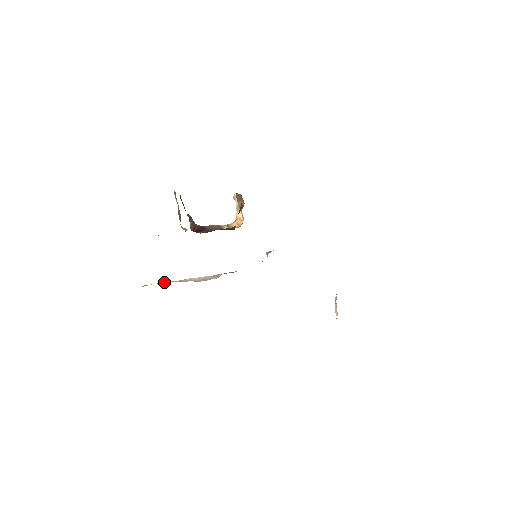
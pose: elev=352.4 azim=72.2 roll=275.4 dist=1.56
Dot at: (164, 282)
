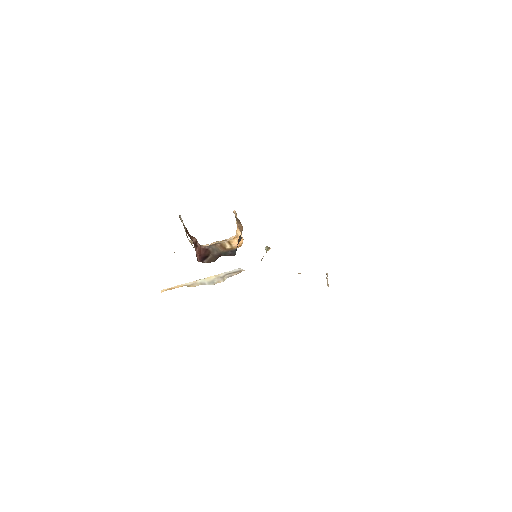
Dot at: (179, 285)
